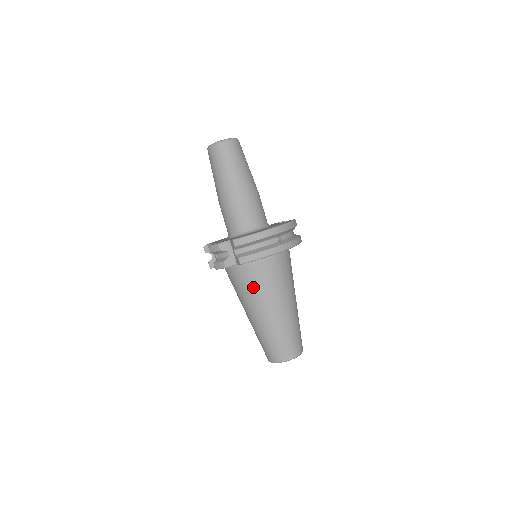
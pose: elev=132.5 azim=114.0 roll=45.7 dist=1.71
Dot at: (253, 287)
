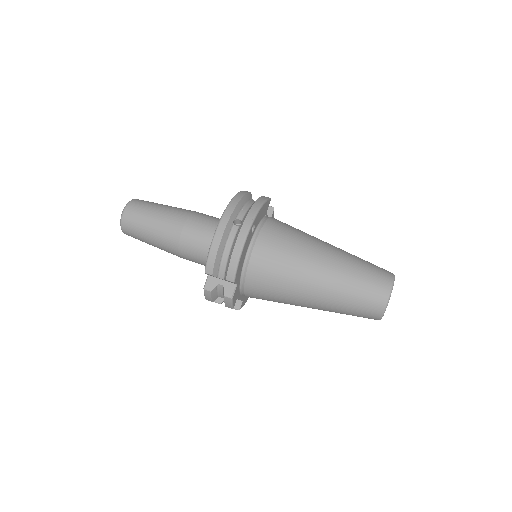
Dot at: (274, 284)
